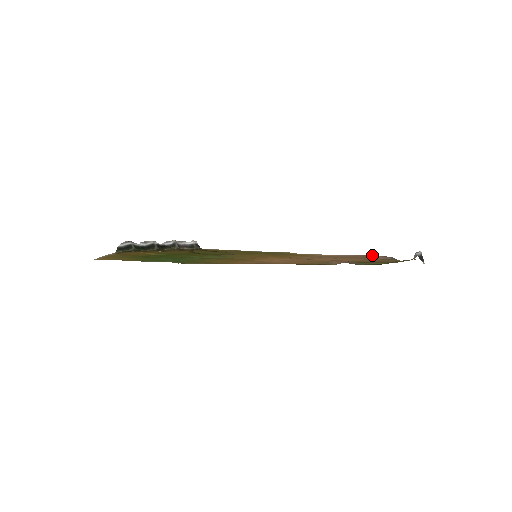
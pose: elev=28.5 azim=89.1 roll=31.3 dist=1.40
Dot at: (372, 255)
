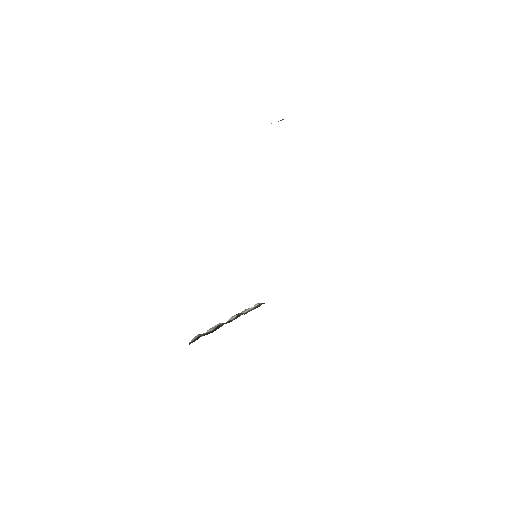
Dot at: occluded
